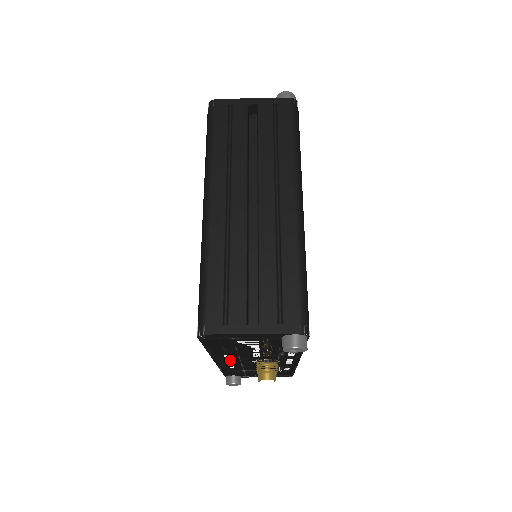
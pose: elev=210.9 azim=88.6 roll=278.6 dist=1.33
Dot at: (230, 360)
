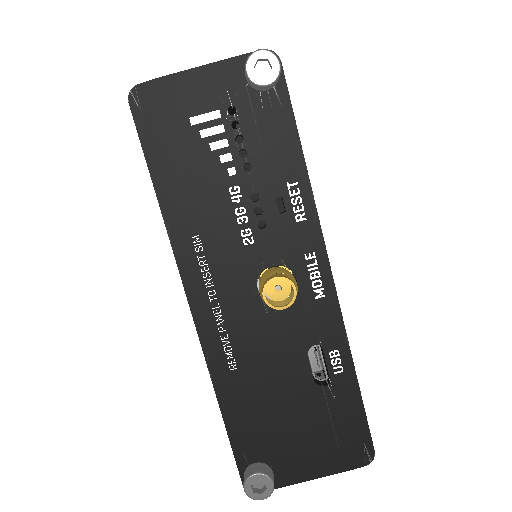
Dot at: (213, 289)
